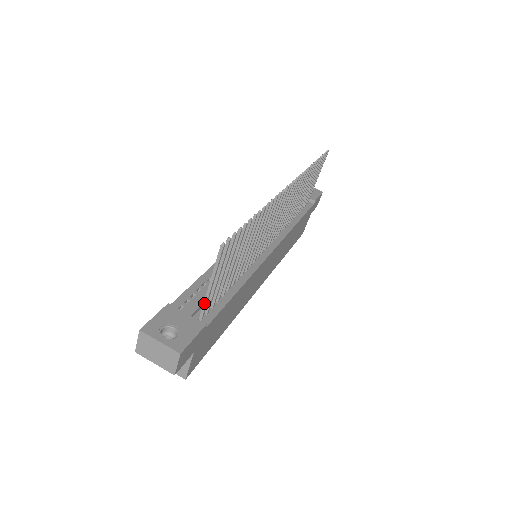
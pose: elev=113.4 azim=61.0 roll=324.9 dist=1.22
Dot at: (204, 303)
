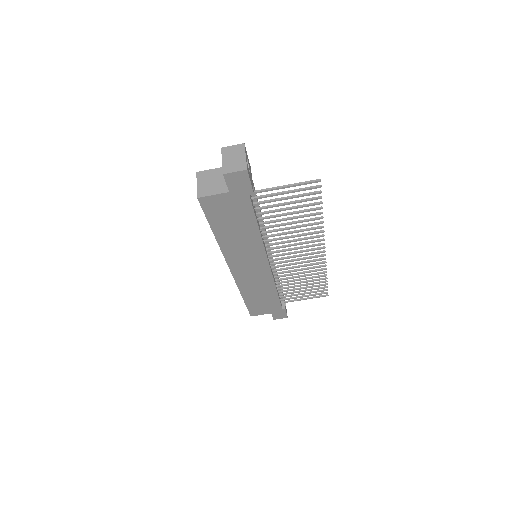
Dot at: (266, 189)
